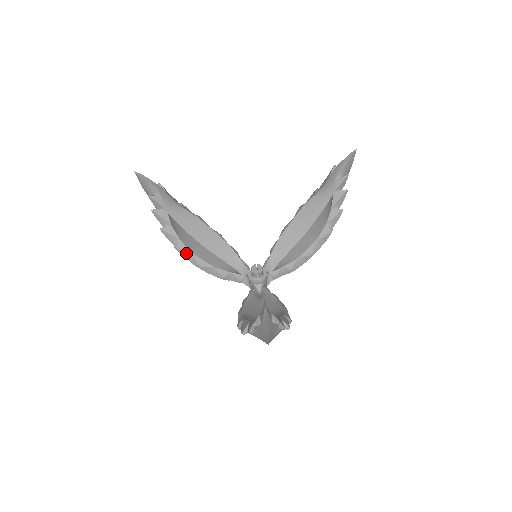
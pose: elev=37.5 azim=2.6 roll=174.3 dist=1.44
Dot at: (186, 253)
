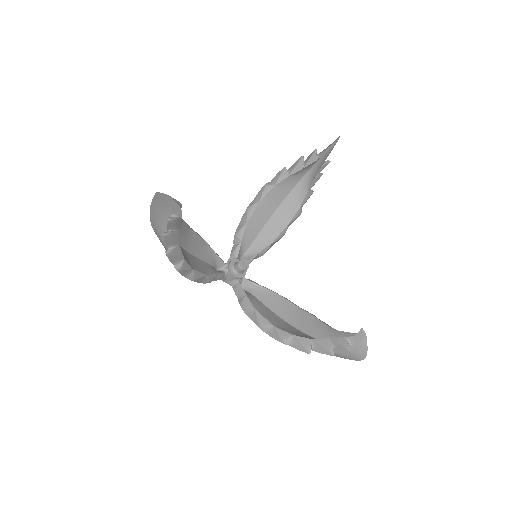
Dot at: (186, 271)
